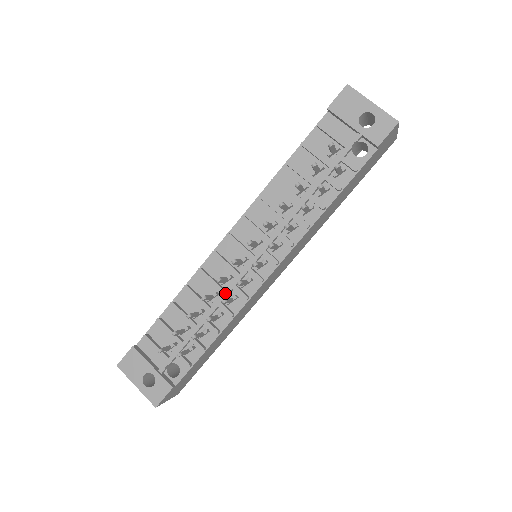
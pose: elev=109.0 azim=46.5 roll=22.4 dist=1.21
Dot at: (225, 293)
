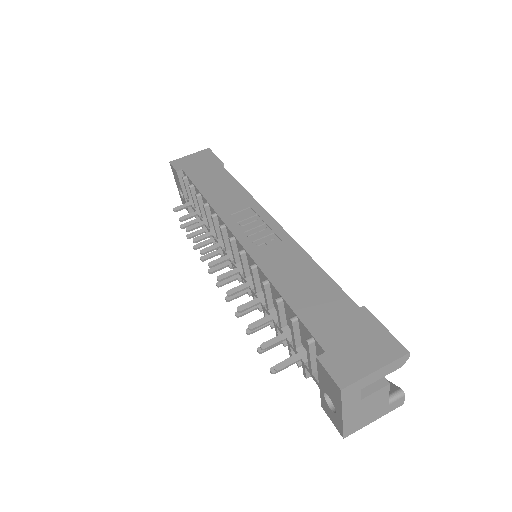
Dot at: occluded
